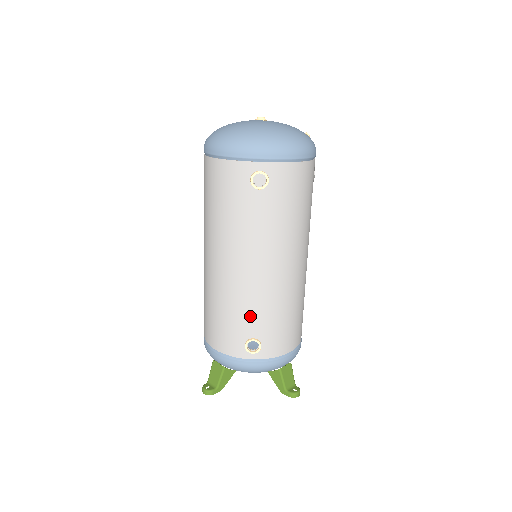
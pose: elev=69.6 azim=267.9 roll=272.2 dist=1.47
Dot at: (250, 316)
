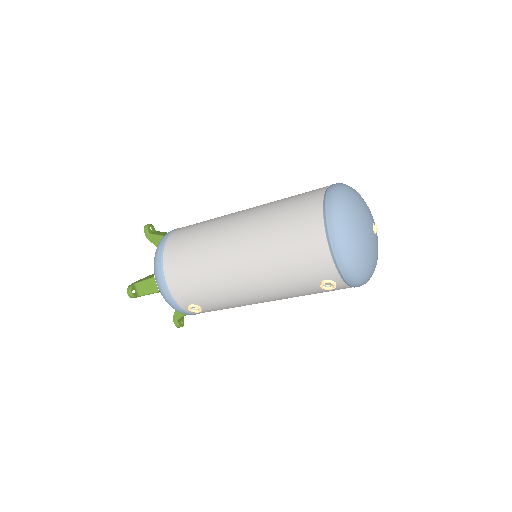
Dot at: (216, 302)
